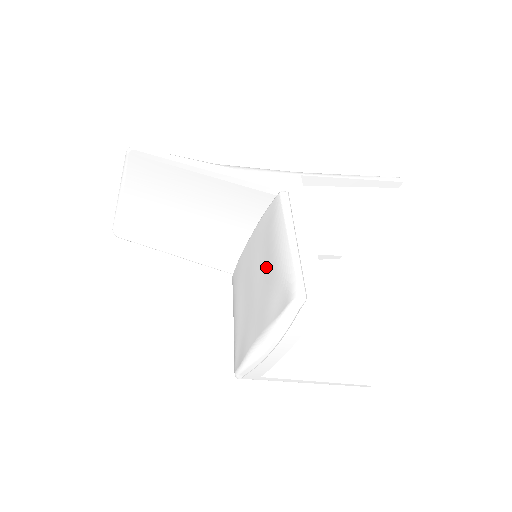
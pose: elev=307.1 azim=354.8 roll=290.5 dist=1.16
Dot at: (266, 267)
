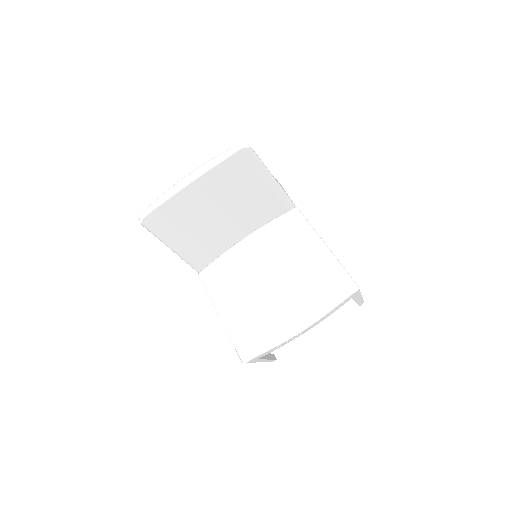
Dot at: (296, 266)
